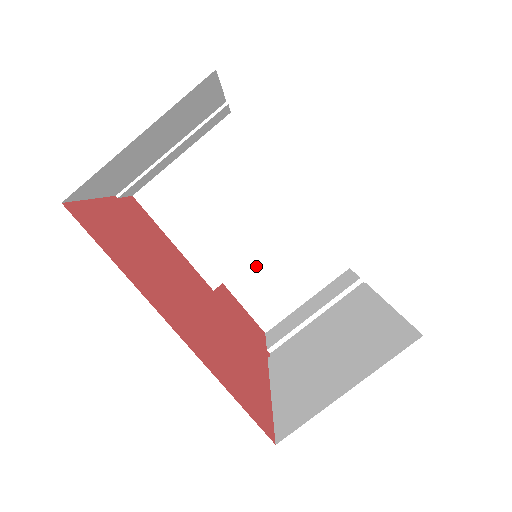
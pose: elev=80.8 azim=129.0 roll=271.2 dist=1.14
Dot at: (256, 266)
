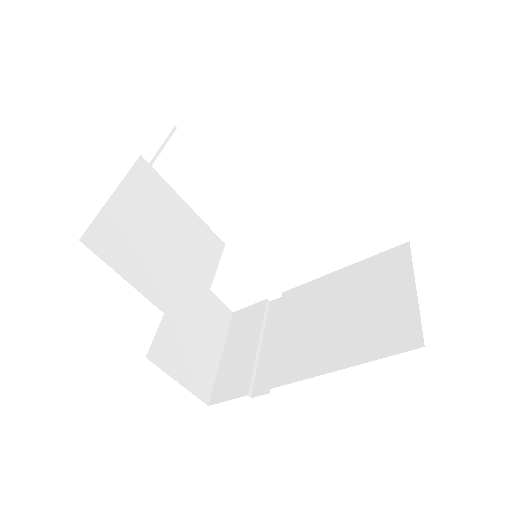
Dot at: (173, 332)
